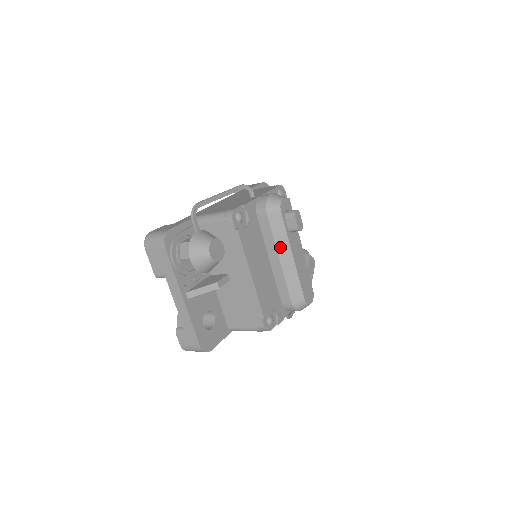
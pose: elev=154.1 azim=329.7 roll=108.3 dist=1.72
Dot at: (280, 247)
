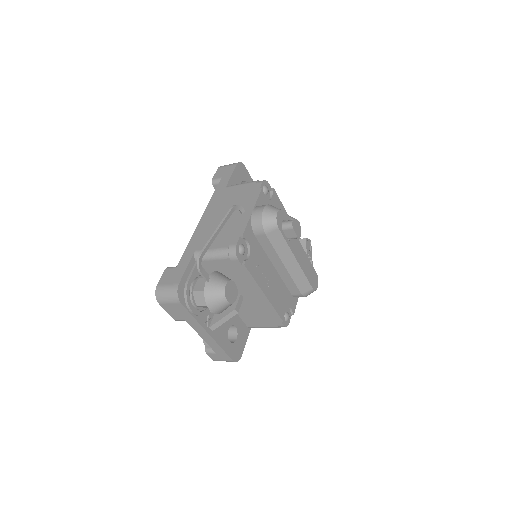
Dot at: (283, 256)
